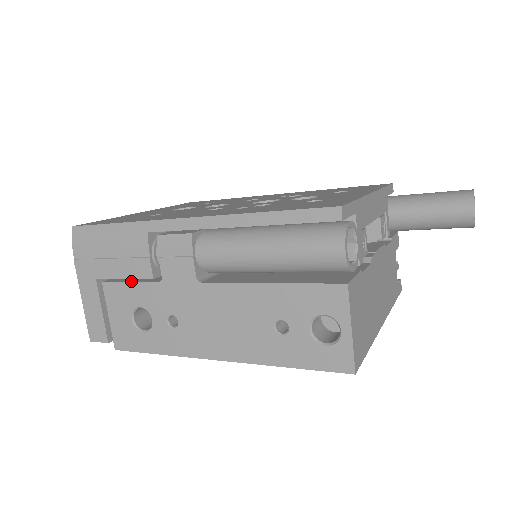
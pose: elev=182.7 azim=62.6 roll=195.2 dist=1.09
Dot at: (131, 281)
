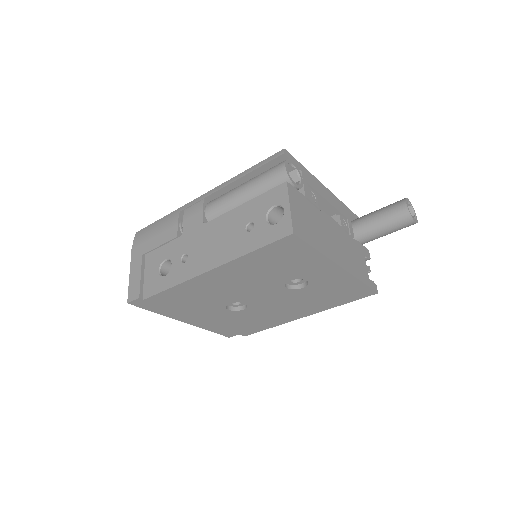
Dot at: (164, 246)
